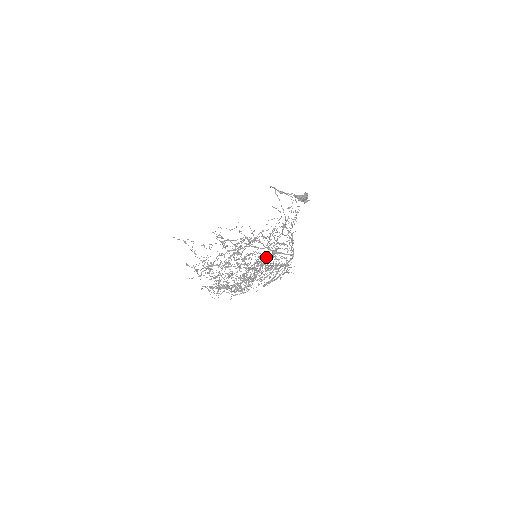
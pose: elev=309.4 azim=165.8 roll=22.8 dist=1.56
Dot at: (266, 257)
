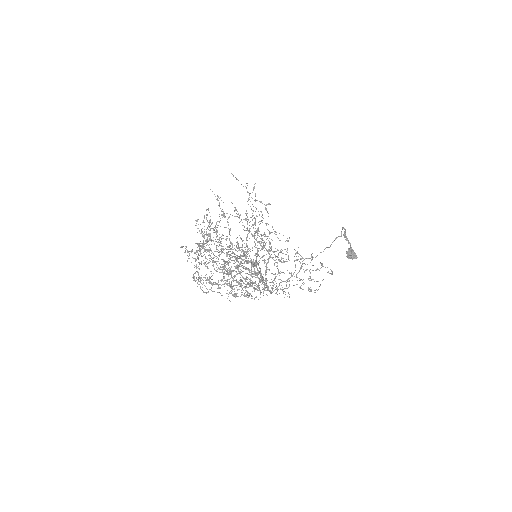
Dot at: occluded
